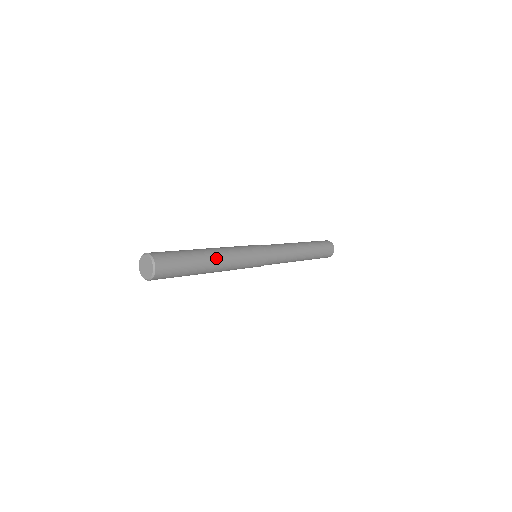
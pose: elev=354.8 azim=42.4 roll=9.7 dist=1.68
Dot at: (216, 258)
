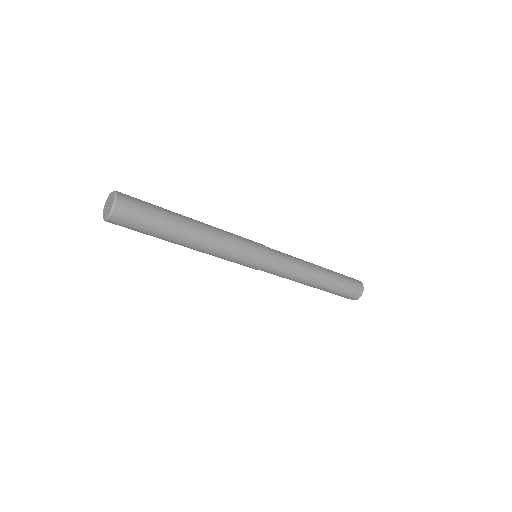
Dot at: (196, 220)
